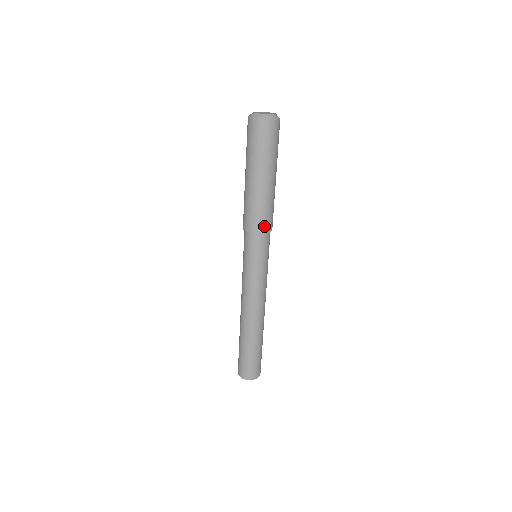
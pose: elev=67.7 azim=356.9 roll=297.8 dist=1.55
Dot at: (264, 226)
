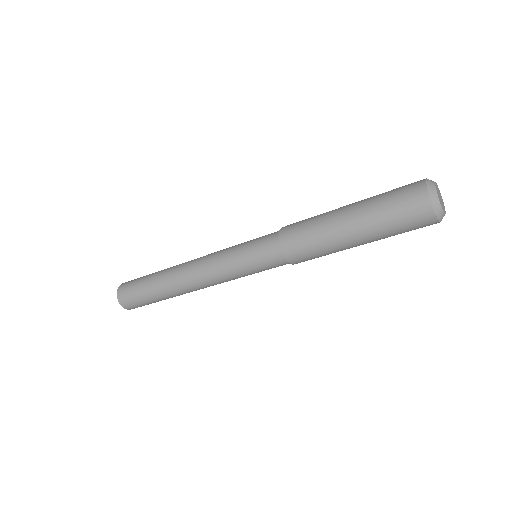
Dot at: occluded
